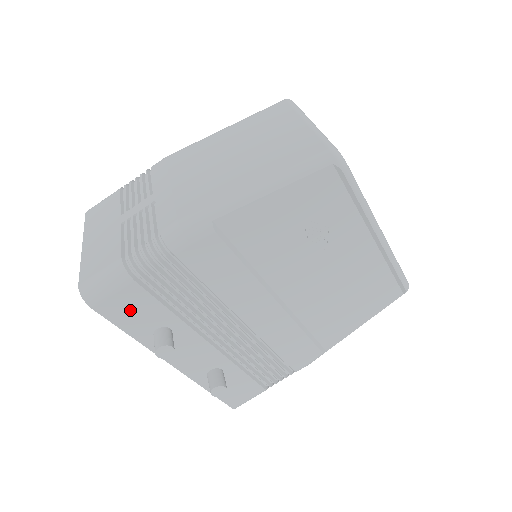
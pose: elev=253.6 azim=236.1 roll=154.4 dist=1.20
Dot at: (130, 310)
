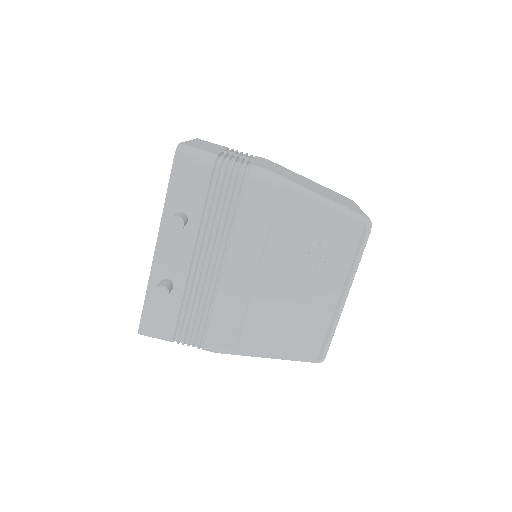
Dot at: (187, 183)
